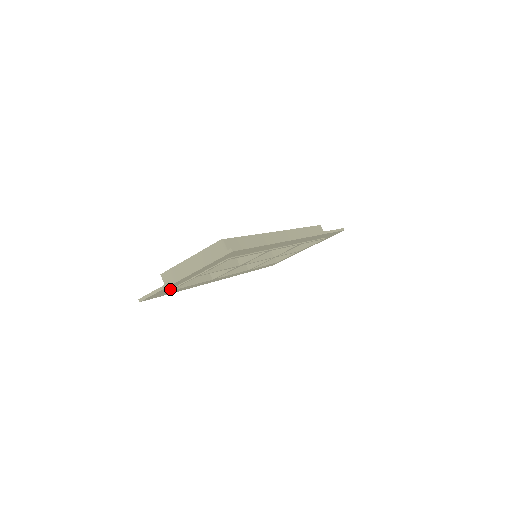
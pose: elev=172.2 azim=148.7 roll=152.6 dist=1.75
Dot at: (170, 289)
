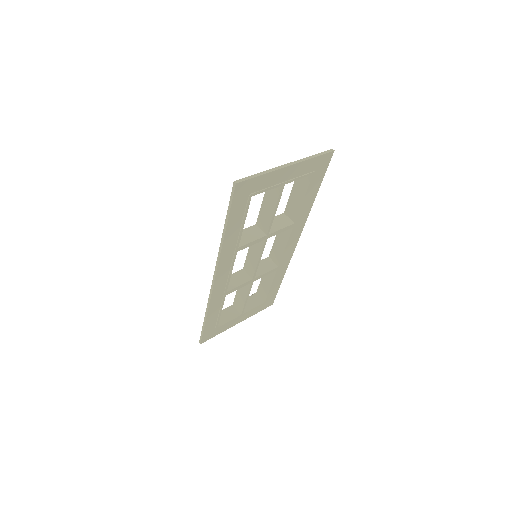
Dot at: (255, 192)
